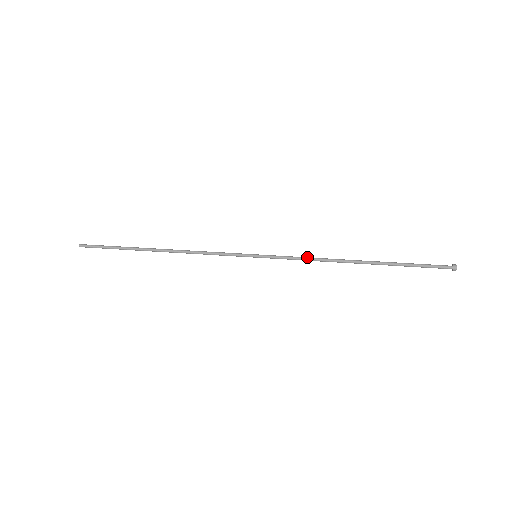
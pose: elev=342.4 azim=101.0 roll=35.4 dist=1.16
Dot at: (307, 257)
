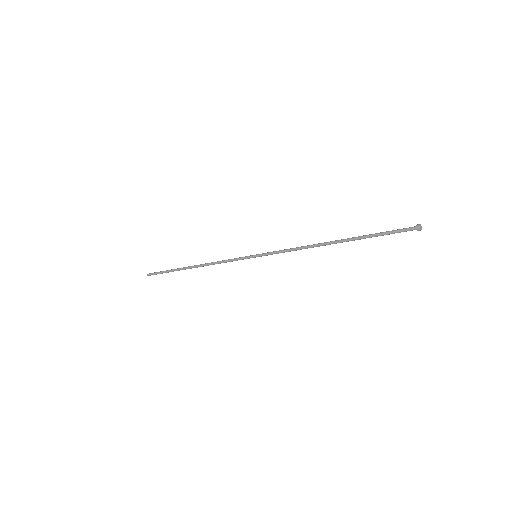
Dot at: (294, 248)
